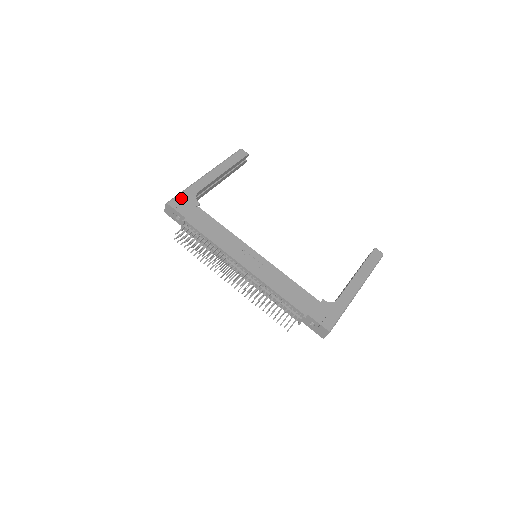
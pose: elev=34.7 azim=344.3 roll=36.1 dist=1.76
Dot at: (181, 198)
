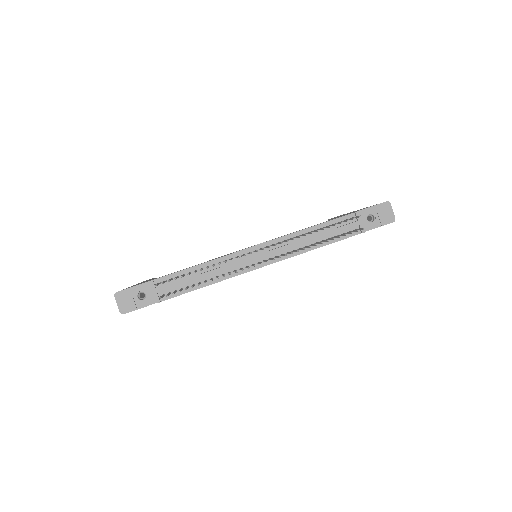
Dot at: occluded
